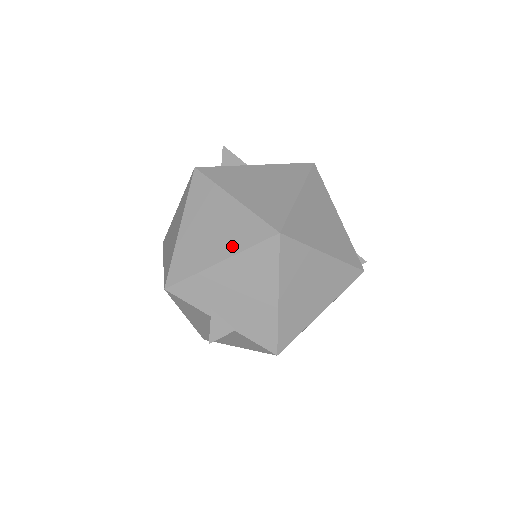
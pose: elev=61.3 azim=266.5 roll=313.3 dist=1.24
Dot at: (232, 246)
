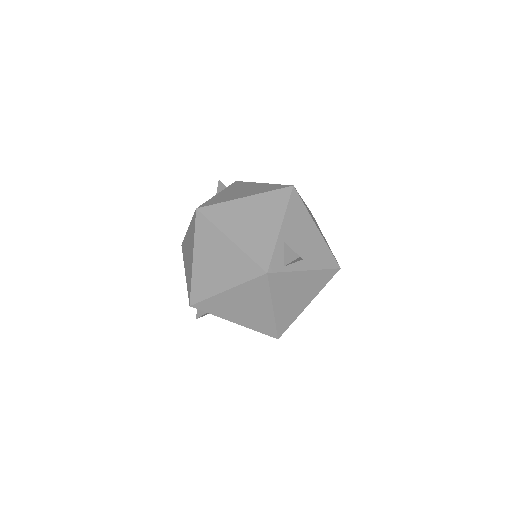
Dot at: (249, 324)
